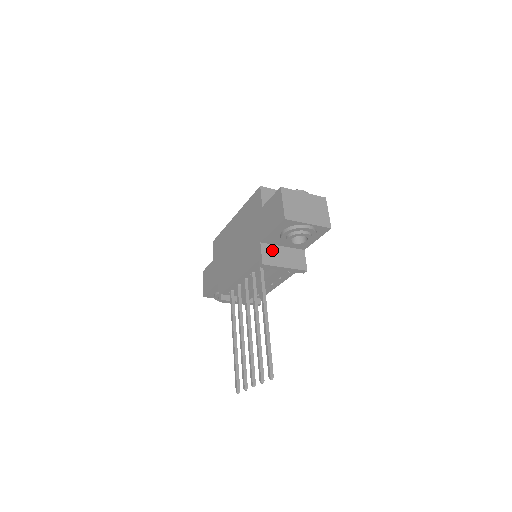
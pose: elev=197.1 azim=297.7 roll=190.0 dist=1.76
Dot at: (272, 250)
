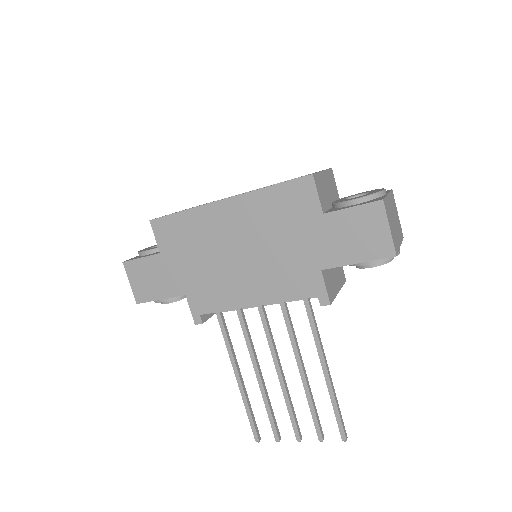
Dot at: (328, 274)
